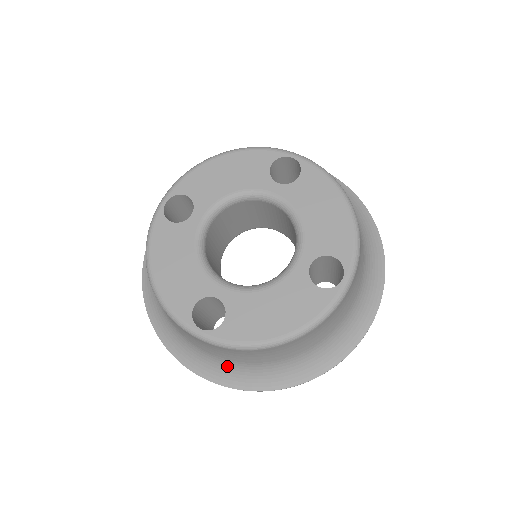
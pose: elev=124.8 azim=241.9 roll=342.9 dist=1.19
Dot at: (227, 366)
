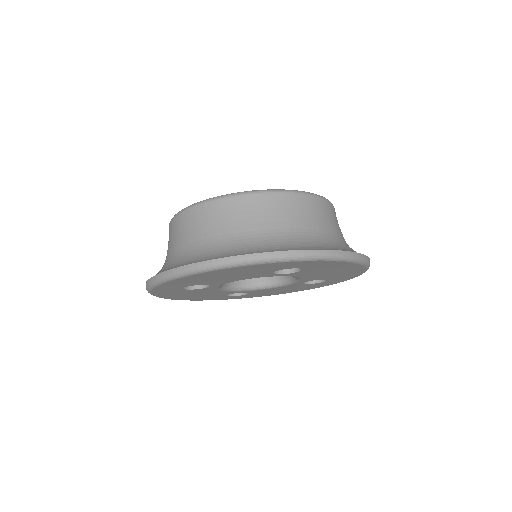
Dot at: (319, 239)
